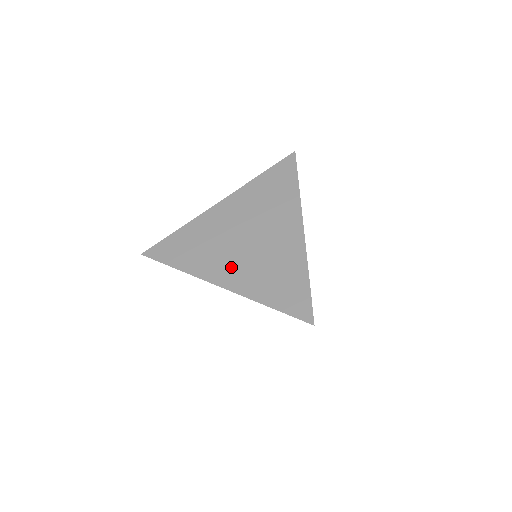
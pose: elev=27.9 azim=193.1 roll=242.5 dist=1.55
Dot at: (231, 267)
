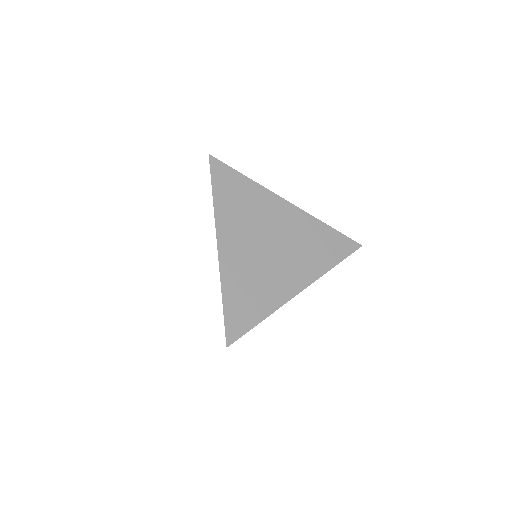
Dot at: (239, 246)
